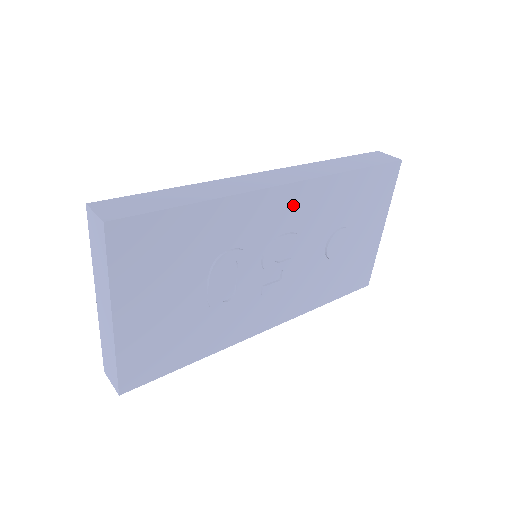
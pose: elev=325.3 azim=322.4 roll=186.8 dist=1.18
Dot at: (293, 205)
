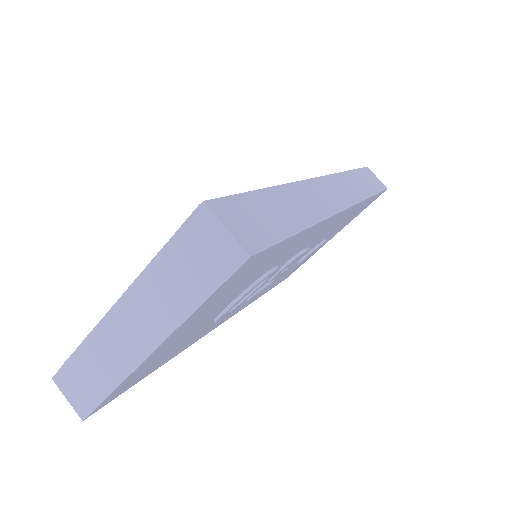
Dot at: (330, 225)
